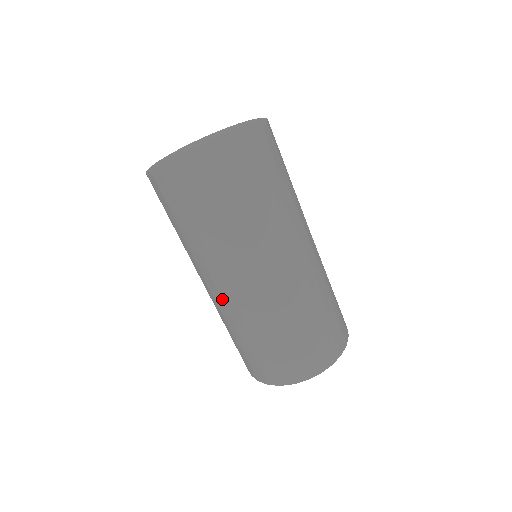
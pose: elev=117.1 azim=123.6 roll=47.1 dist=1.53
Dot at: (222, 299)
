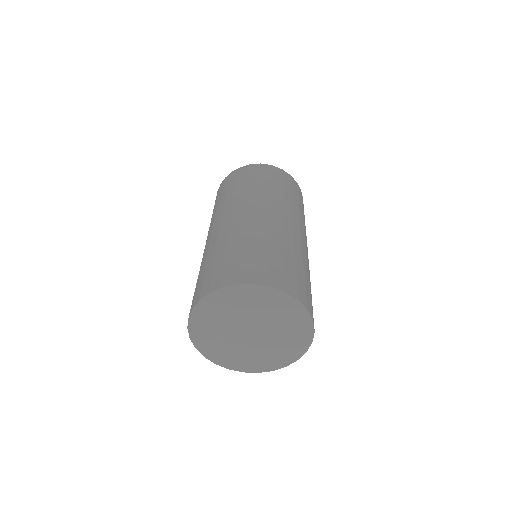
Dot at: occluded
